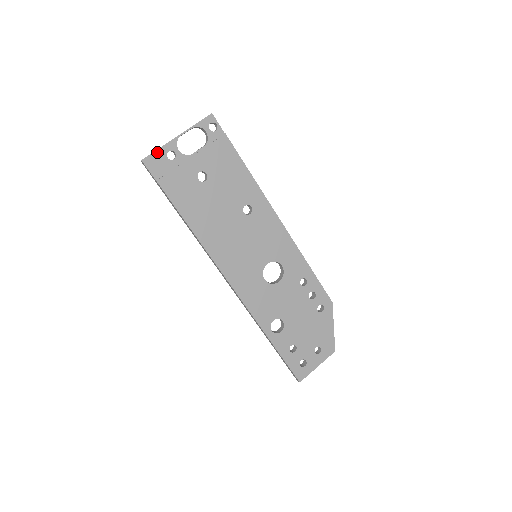
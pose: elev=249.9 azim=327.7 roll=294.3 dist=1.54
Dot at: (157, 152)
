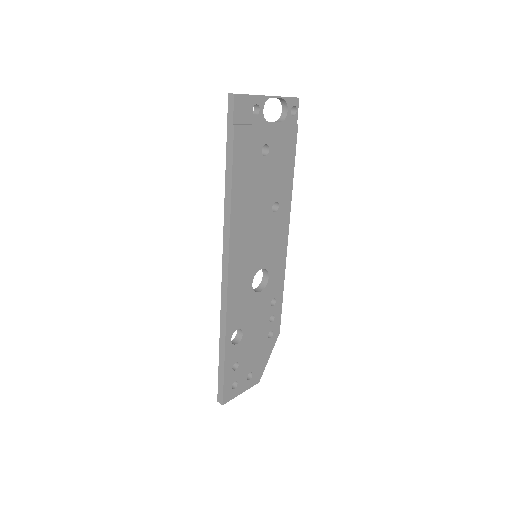
Dot at: (249, 97)
